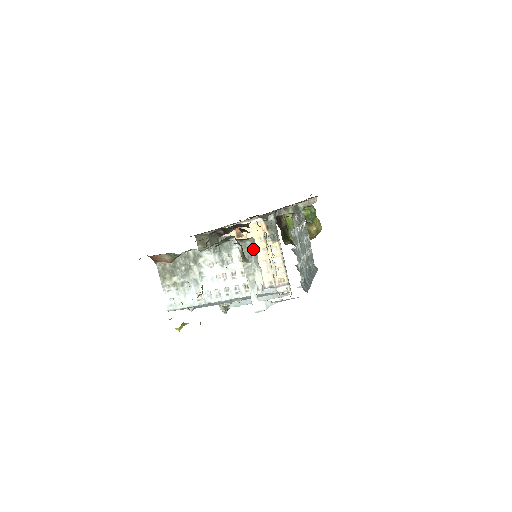
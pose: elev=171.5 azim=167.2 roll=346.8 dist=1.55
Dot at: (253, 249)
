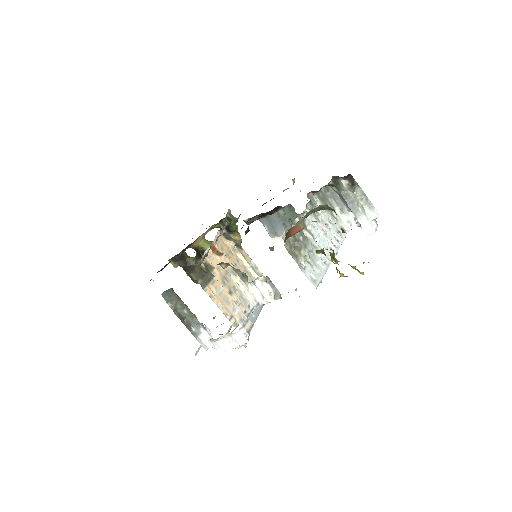
Dot at: (325, 198)
